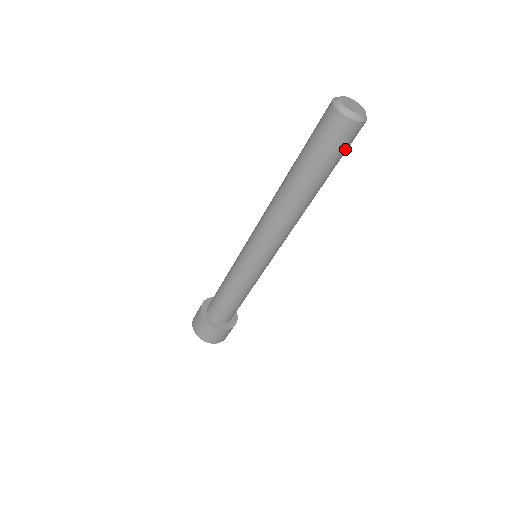
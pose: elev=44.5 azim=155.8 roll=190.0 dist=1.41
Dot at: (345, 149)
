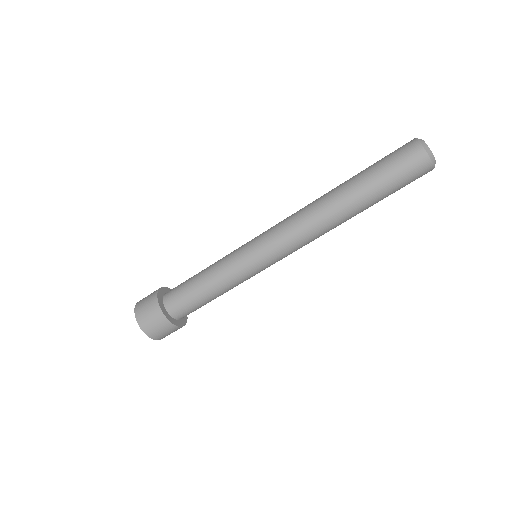
Dot at: (405, 183)
